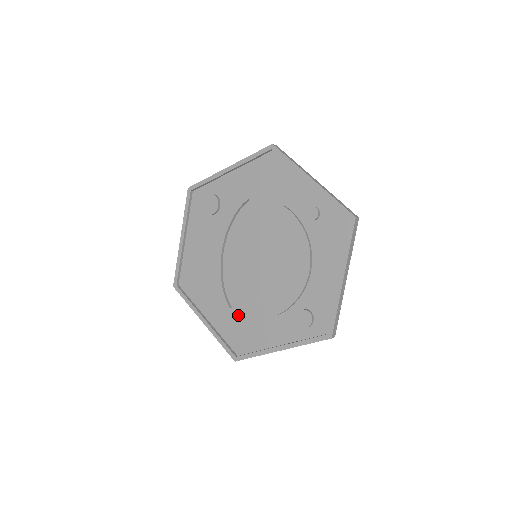
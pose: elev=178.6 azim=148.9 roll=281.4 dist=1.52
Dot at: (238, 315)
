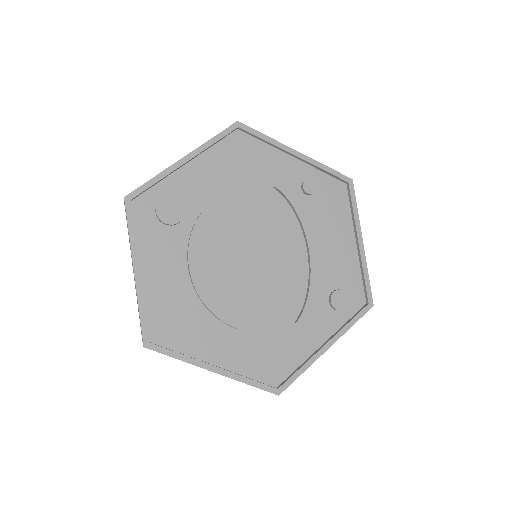
Dot at: (259, 337)
